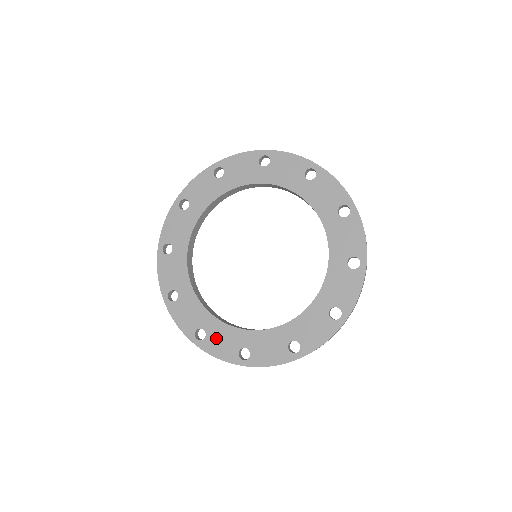
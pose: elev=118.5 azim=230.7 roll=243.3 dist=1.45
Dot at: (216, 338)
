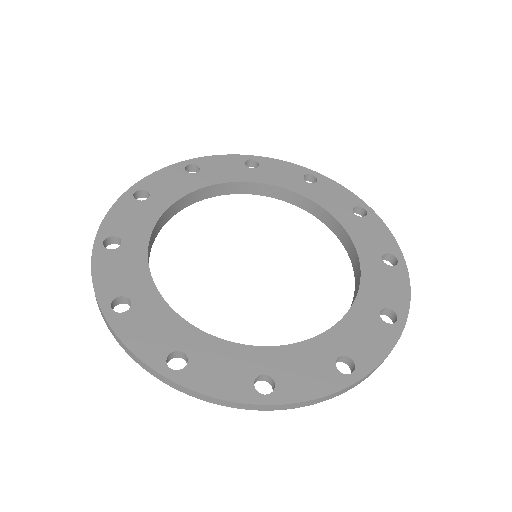
Dot at: (120, 261)
